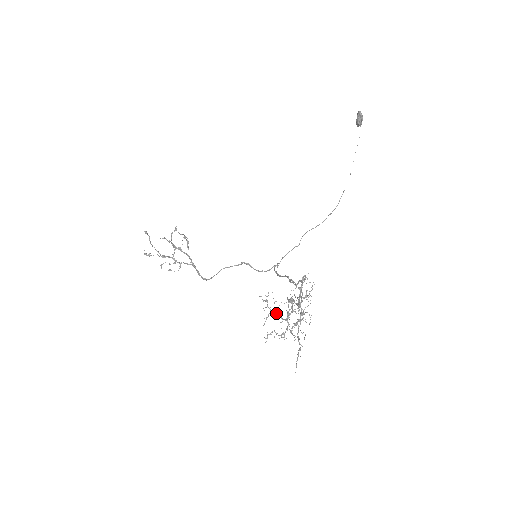
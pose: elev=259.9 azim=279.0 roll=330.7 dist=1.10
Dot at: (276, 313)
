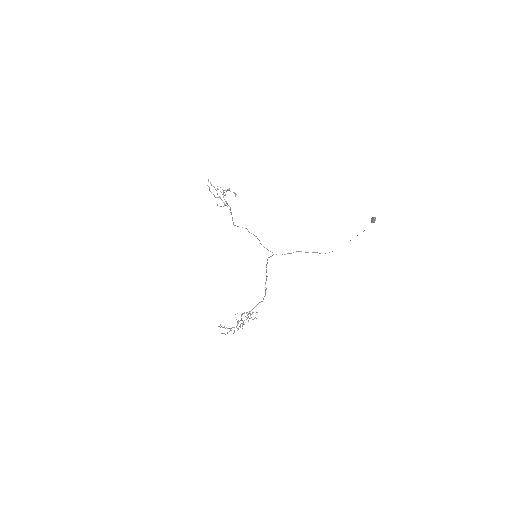
Dot at: (225, 328)
